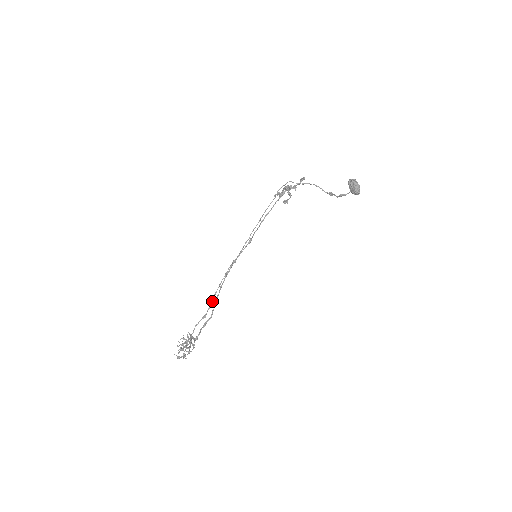
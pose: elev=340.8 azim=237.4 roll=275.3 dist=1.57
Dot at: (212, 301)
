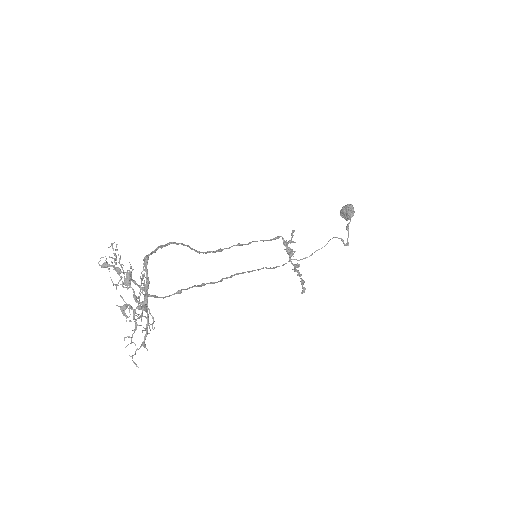
Dot at: (196, 286)
